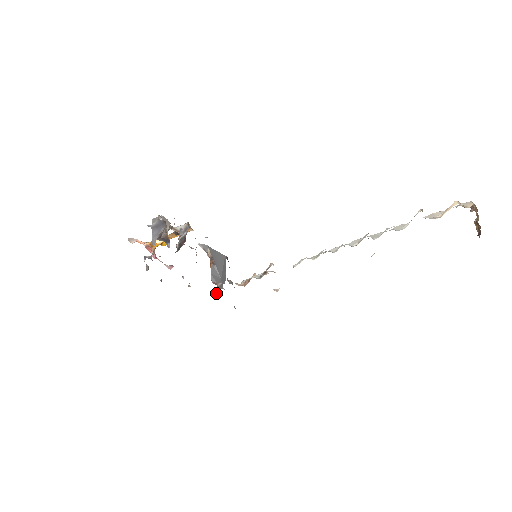
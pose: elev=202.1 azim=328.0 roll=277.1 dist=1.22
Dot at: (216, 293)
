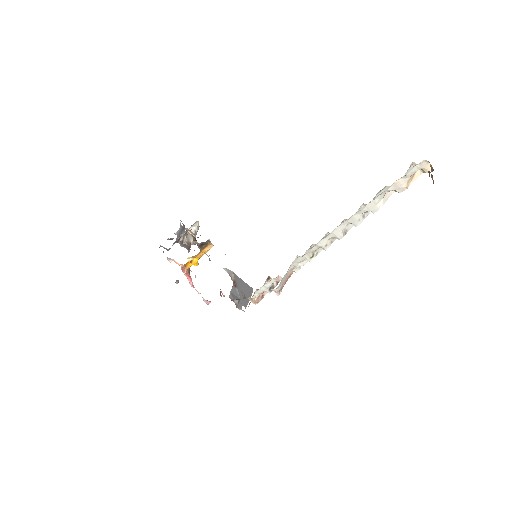
Dot at: occluded
